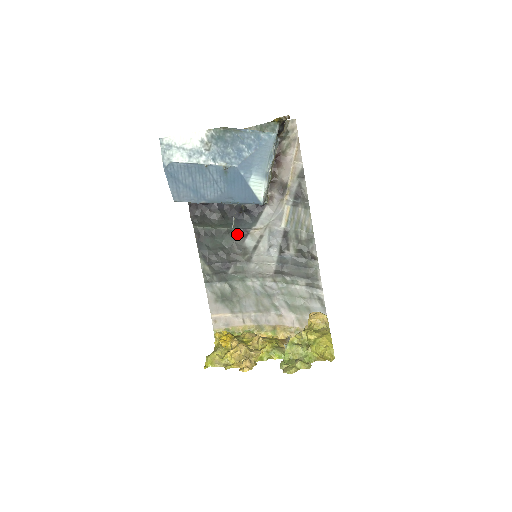
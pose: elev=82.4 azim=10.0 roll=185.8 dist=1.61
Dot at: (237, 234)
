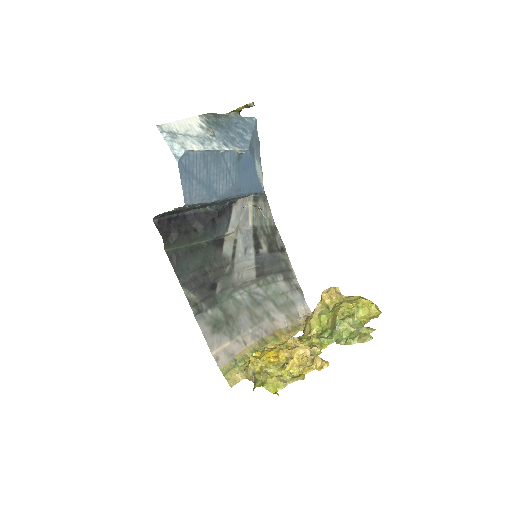
Dot at: (214, 245)
